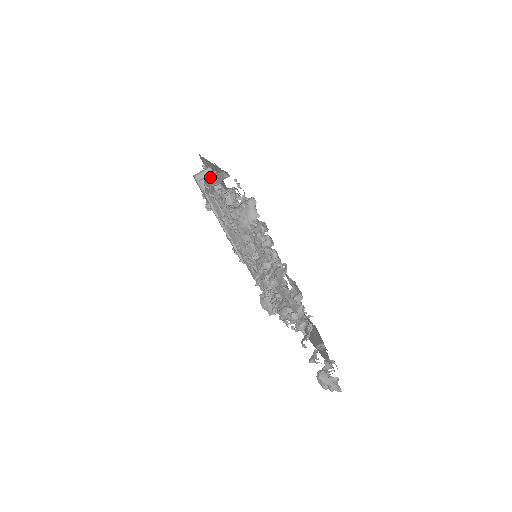
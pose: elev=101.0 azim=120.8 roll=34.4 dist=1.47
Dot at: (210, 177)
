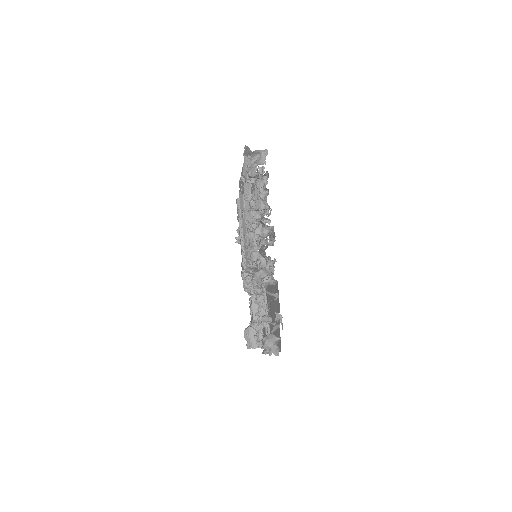
Dot at: occluded
